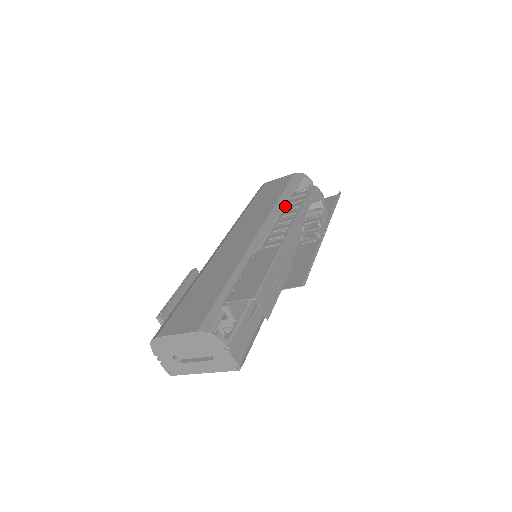
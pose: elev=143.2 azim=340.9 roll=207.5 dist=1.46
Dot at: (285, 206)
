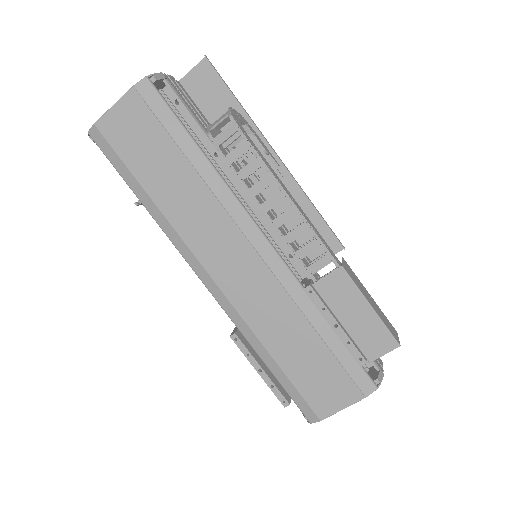
Dot at: occluded
